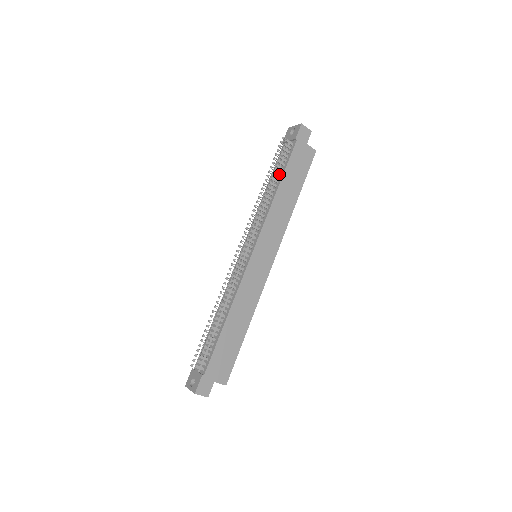
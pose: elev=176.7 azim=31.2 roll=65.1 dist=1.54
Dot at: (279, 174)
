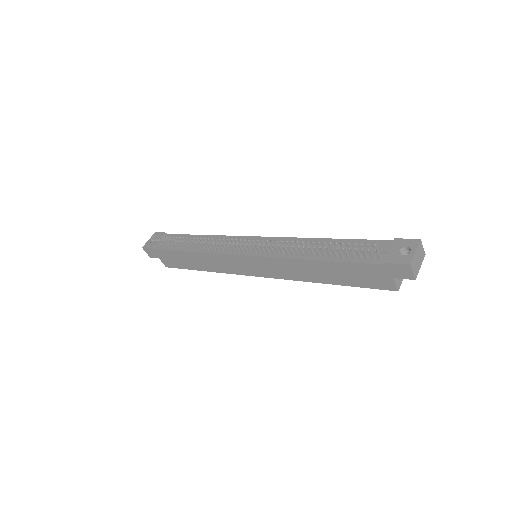
Dot at: (337, 254)
